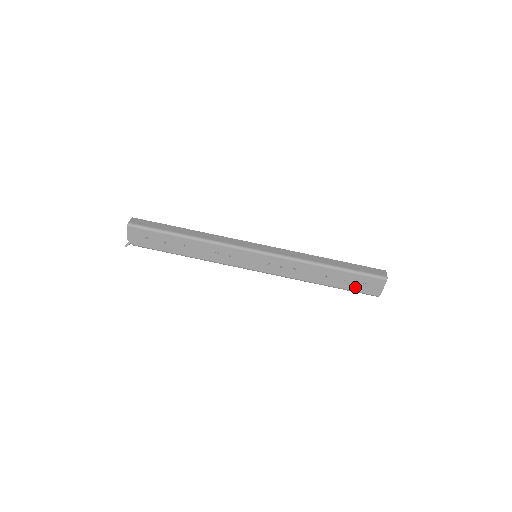
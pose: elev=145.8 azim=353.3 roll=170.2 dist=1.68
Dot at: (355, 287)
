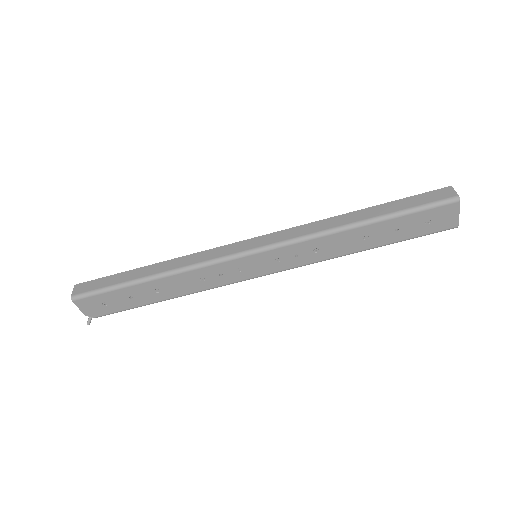
Dot at: (415, 231)
